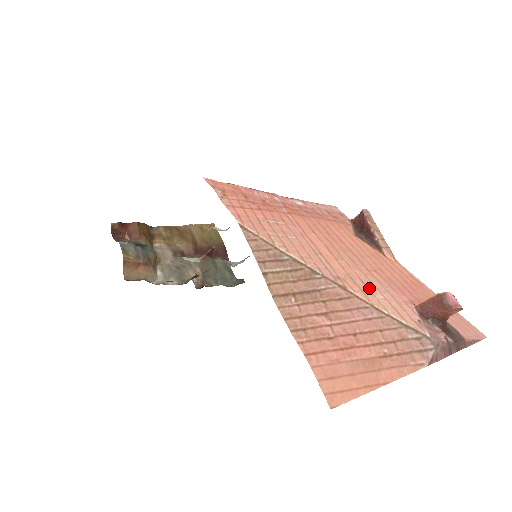
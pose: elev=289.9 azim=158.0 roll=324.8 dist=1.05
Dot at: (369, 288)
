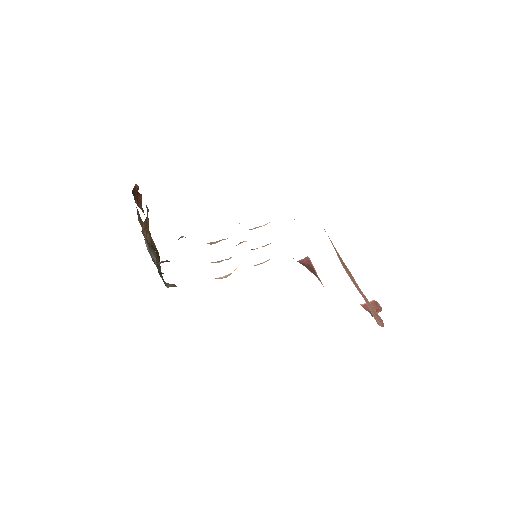
Dot at: occluded
